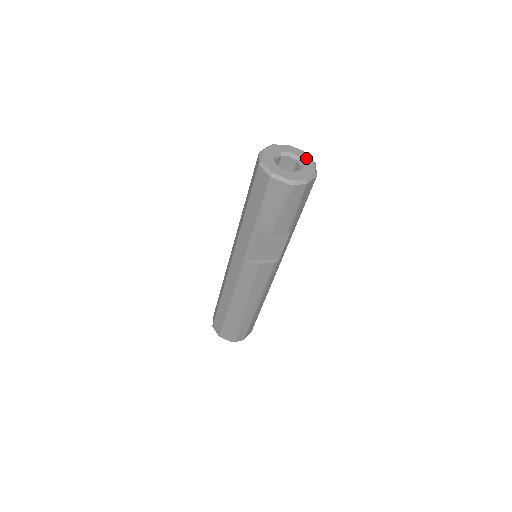
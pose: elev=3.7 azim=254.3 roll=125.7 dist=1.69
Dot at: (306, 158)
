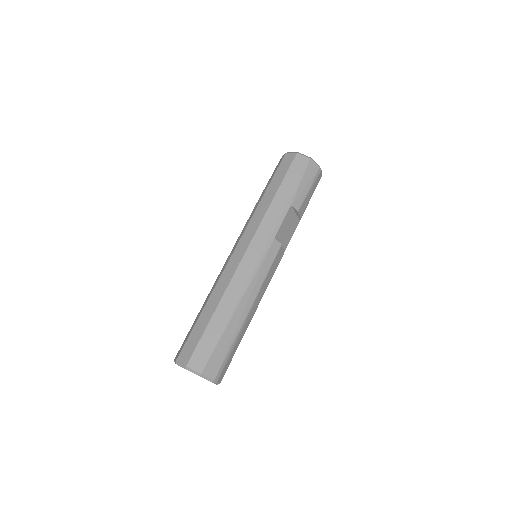
Dot at: occluded
